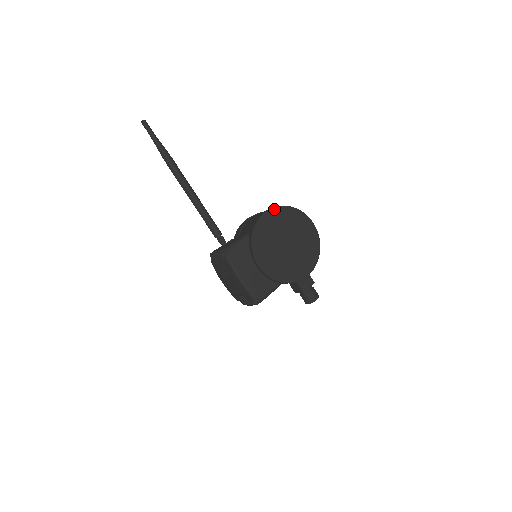
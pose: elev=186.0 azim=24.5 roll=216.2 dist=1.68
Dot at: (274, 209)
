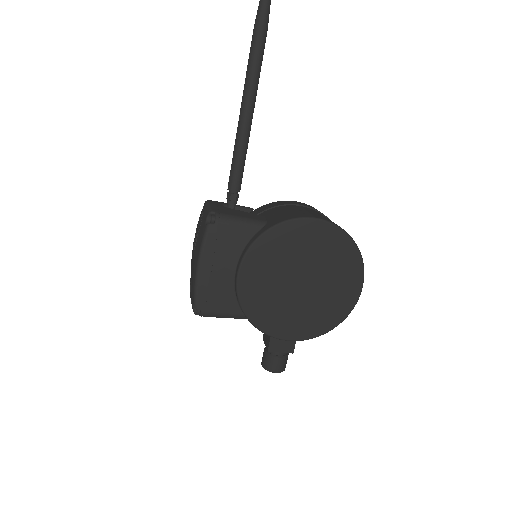
Dot at: (329, 224)
